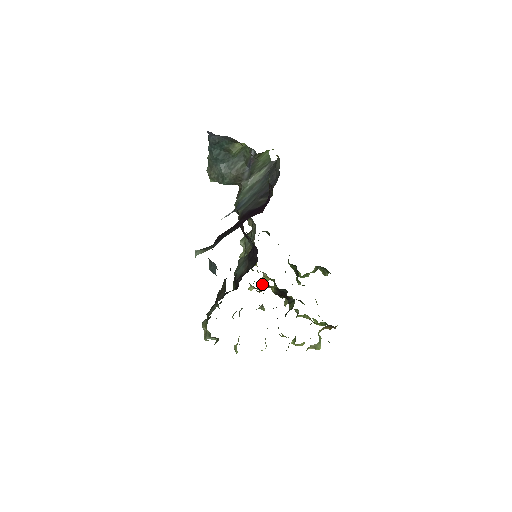
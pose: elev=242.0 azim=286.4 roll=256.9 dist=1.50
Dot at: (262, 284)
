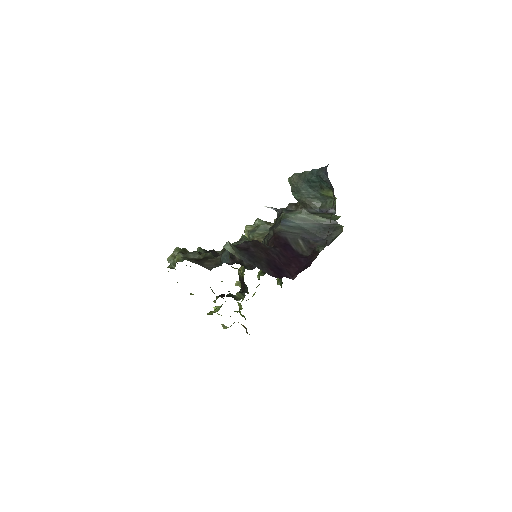
Dot at: occluded
